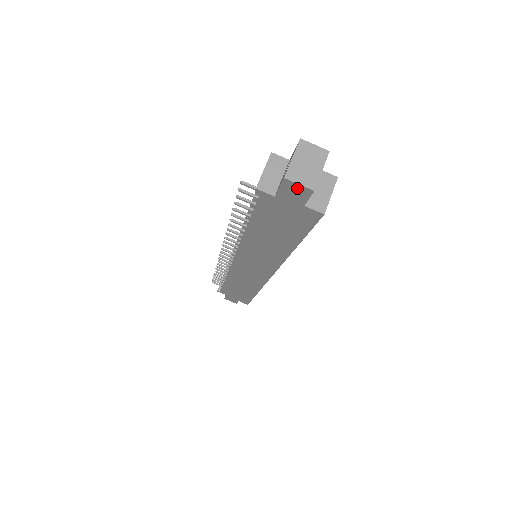
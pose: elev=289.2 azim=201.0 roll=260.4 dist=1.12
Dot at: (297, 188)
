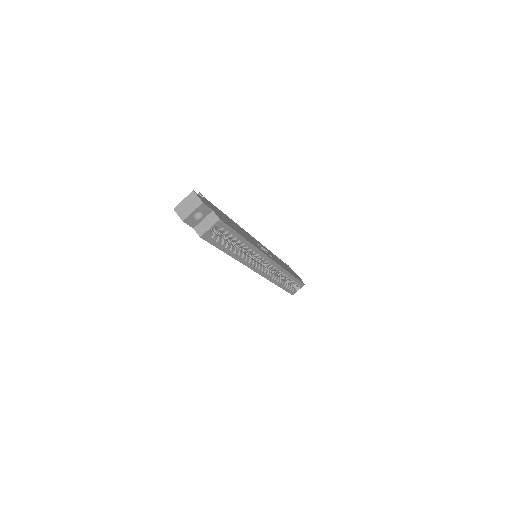
Dot at: (181, 217)
